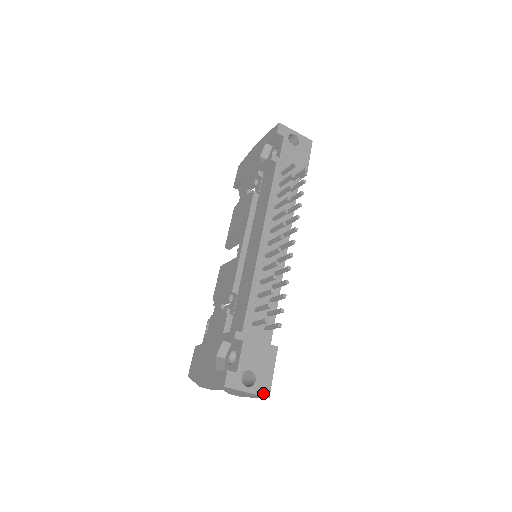
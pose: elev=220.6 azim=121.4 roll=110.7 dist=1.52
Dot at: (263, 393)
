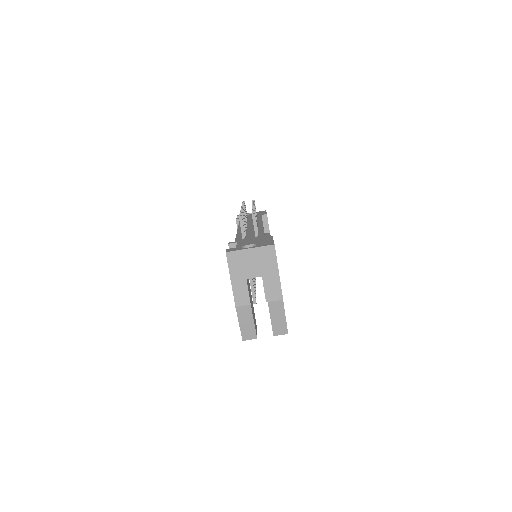
Dot at: (267, 245)
